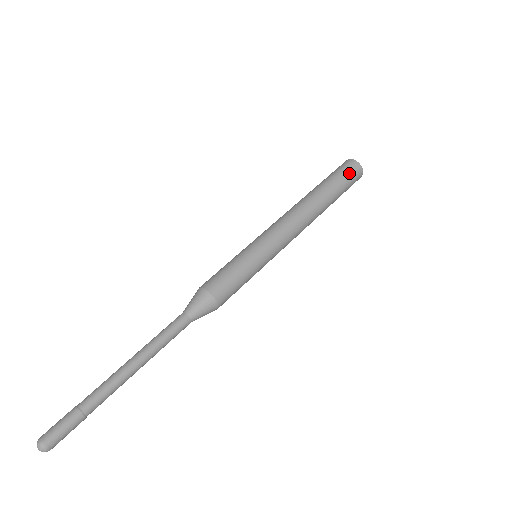
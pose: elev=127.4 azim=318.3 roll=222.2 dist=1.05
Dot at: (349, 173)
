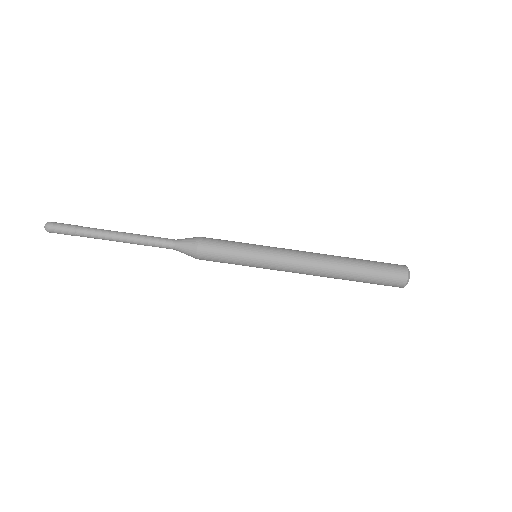
Dot at: (388, 281)
